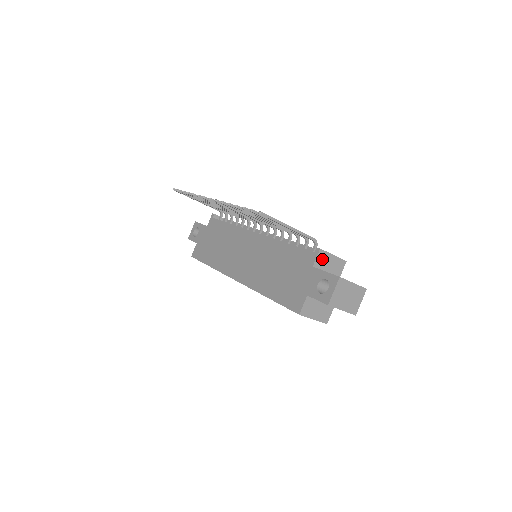
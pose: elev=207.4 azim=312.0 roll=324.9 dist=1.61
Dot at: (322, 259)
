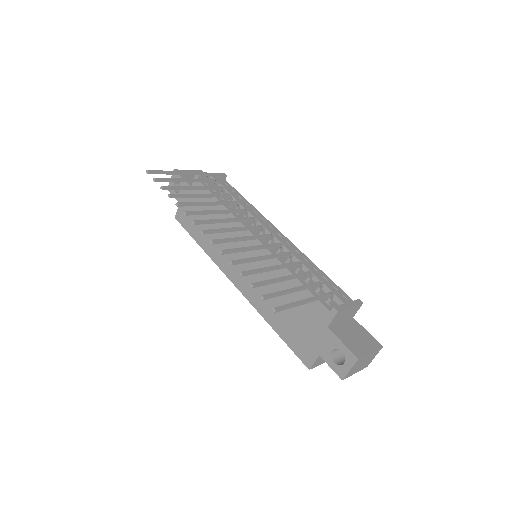
Dot at: (338, 316)
